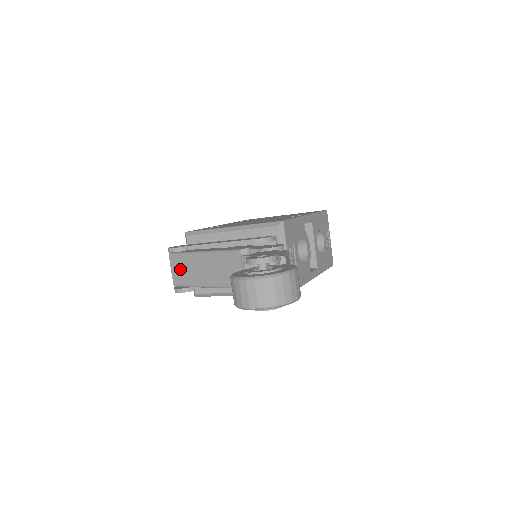
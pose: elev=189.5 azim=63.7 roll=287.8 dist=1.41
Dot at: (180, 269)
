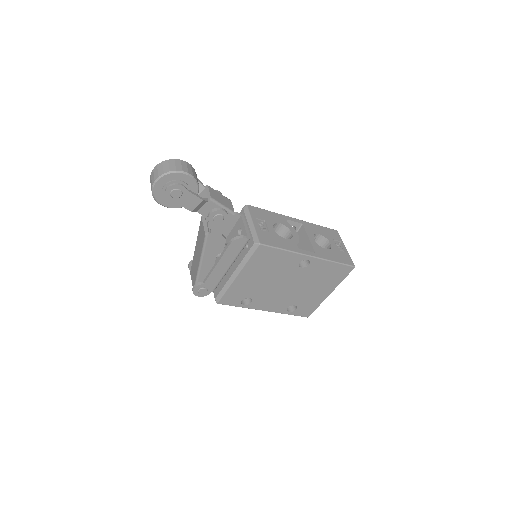
Dot at: (193, 273)
